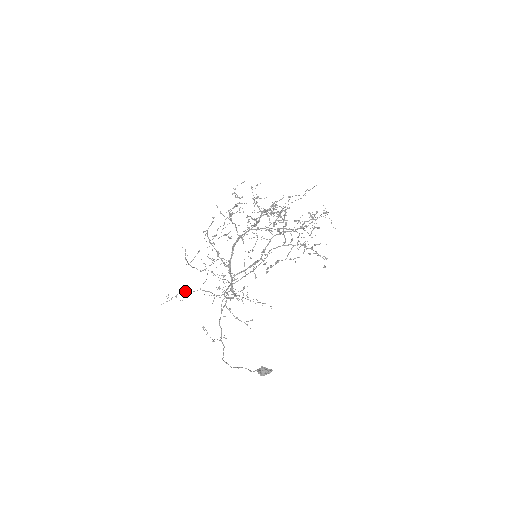
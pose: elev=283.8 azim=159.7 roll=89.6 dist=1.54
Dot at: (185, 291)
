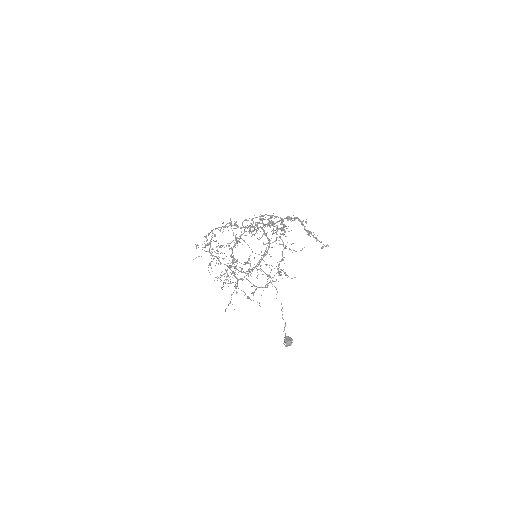
Dot at: occluded
